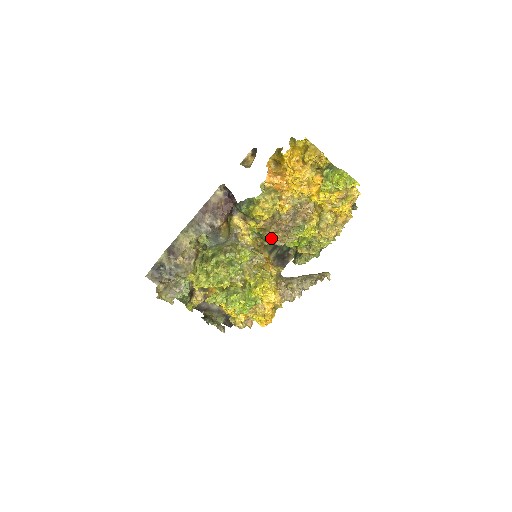
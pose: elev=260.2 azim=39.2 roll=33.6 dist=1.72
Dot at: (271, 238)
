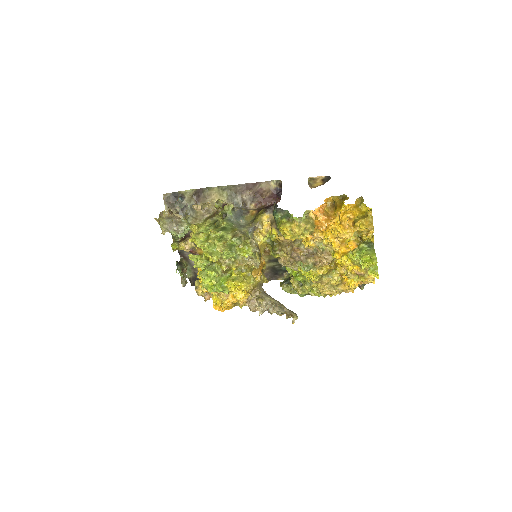
Dot at: (279, 254)
